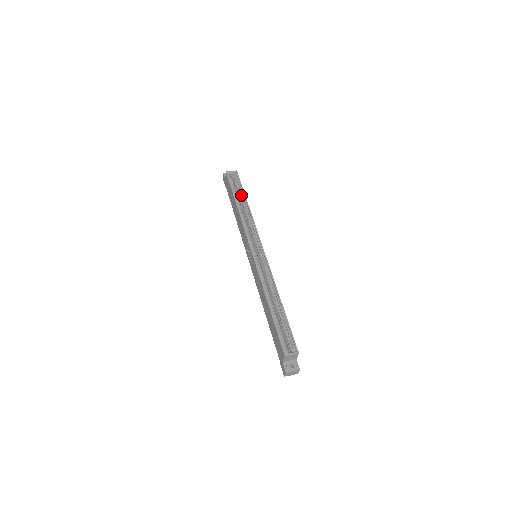
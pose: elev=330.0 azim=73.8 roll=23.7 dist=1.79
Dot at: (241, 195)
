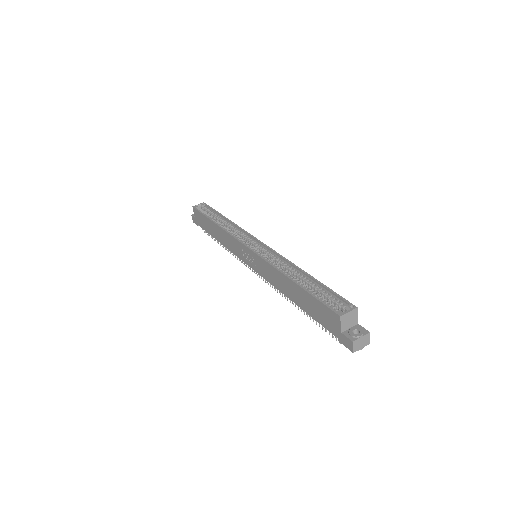
Dot at: (216, 216)
